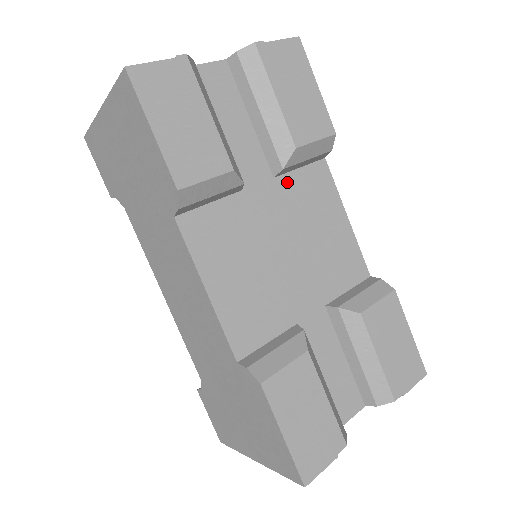
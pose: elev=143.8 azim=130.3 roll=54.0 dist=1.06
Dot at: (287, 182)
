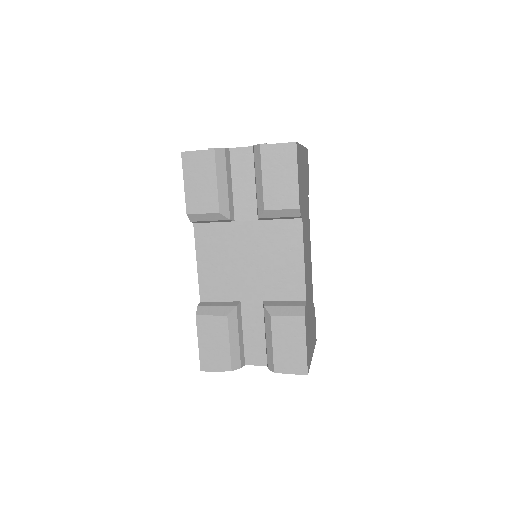
Dot at: (266, 225)
